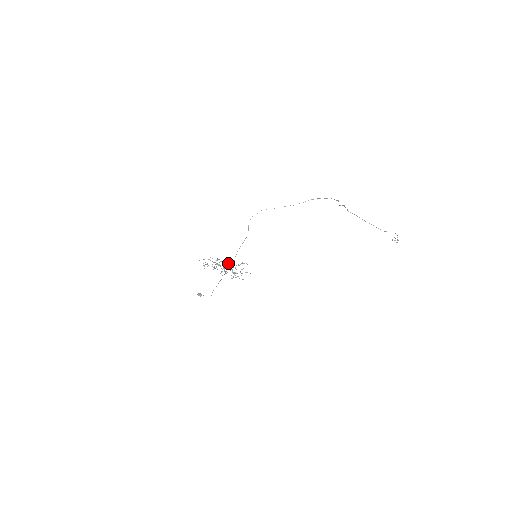
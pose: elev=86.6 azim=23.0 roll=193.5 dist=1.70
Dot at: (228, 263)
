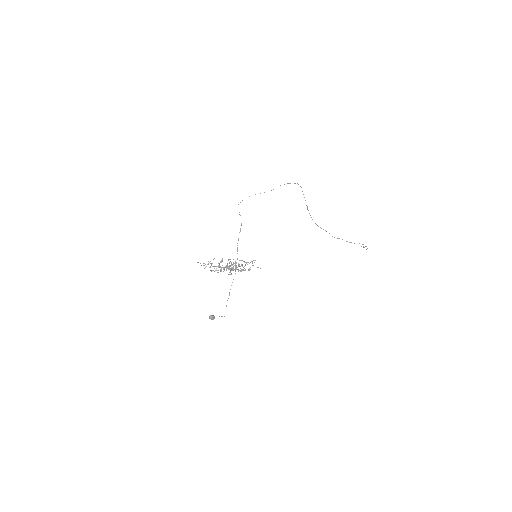
Dot at: (231, 268)
